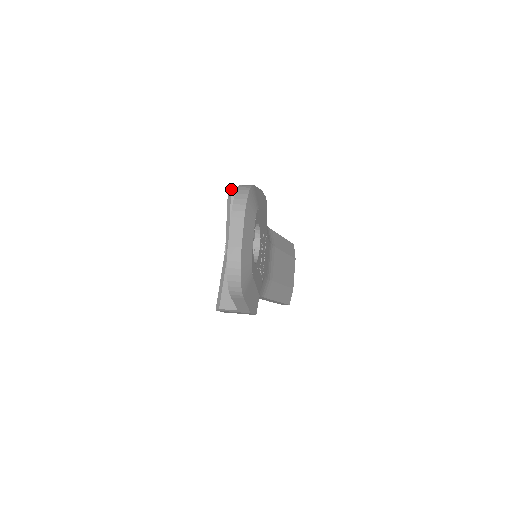
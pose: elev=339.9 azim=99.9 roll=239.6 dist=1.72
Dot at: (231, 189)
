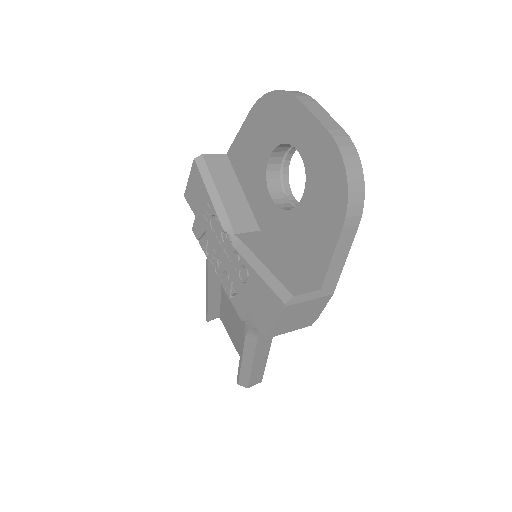
Dot at: (202, 155)
